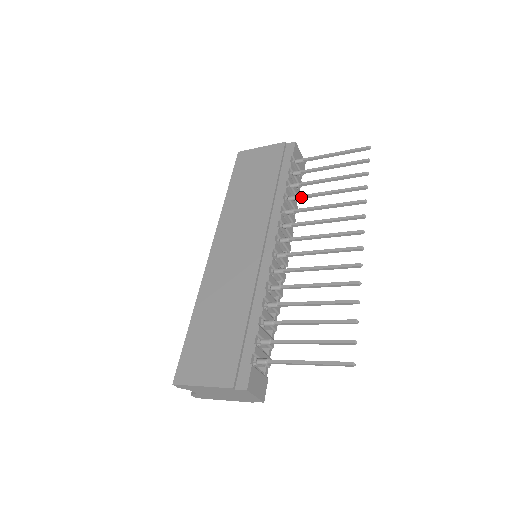
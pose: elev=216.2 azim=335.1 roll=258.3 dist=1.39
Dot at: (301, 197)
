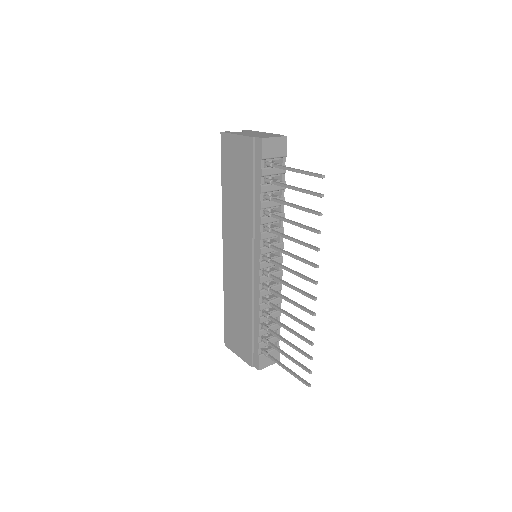
Dot at: (274, 217)
